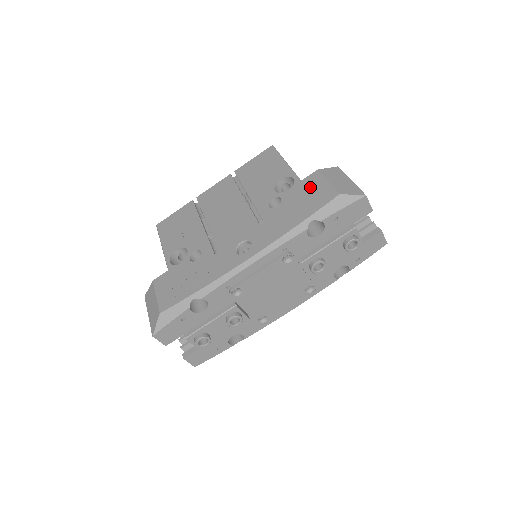
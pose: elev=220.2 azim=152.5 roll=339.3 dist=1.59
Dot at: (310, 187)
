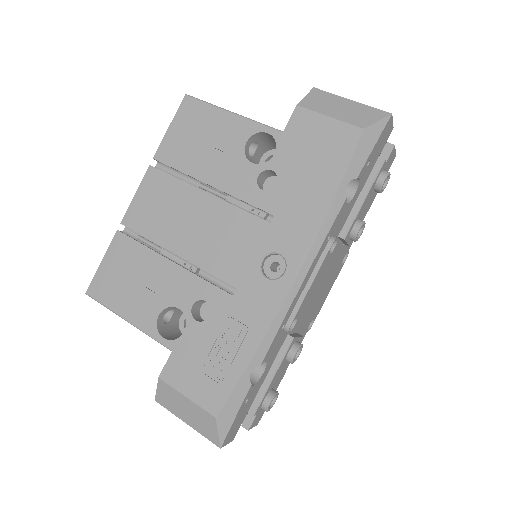
Dot at: (307, 136)
